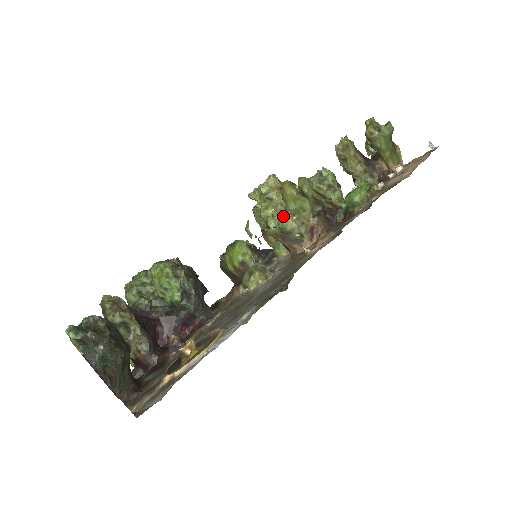
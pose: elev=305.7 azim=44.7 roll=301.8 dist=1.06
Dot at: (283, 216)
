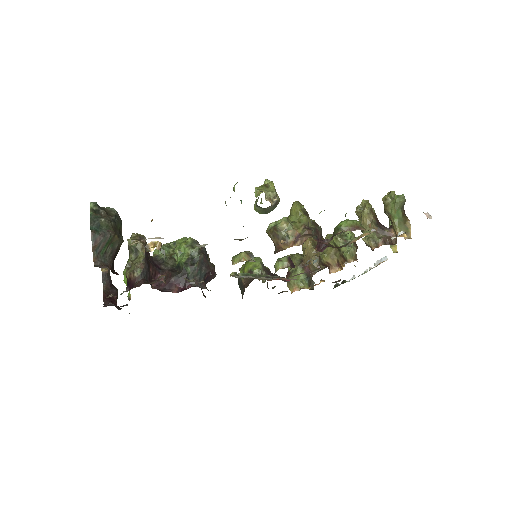
Dot at: (270, 200)
